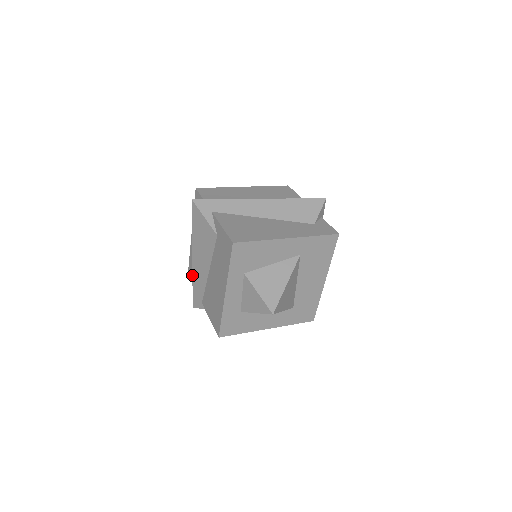
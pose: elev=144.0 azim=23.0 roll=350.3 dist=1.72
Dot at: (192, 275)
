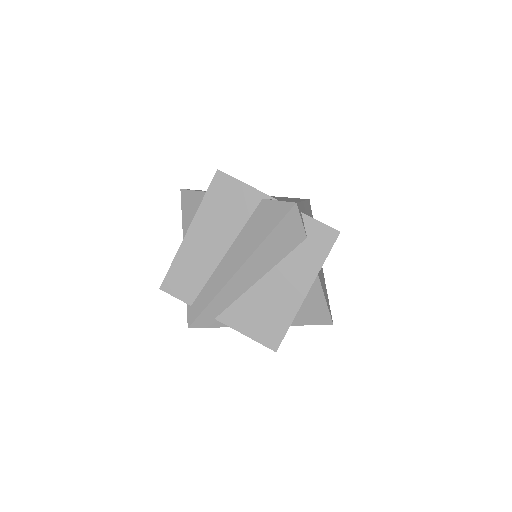
Dot at: occluded
